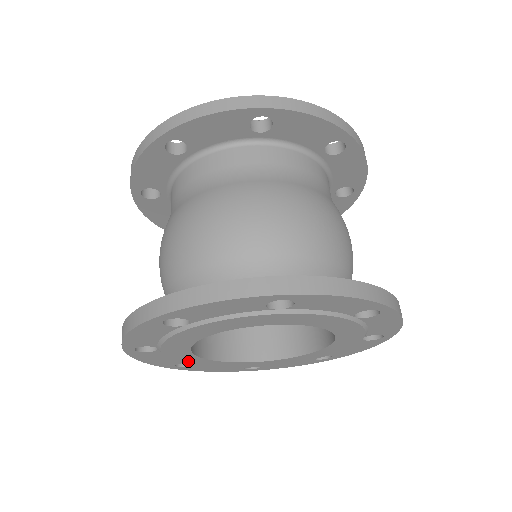
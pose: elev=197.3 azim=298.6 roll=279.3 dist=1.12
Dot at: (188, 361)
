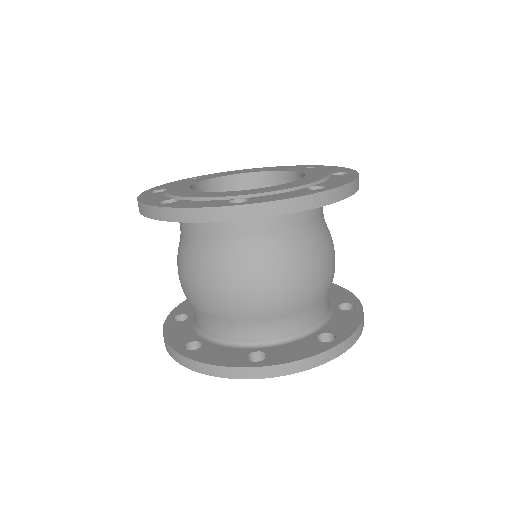
Dot at: occluded
